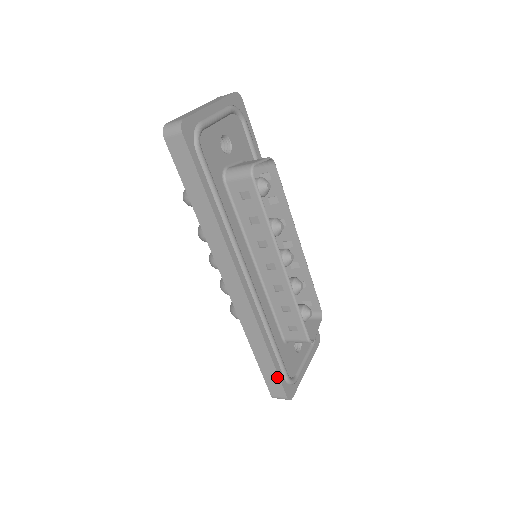
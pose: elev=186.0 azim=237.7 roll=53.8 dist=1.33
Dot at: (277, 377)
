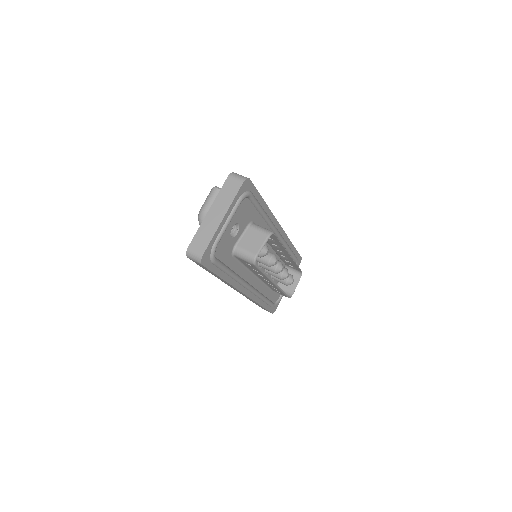
Dot at: occluded
